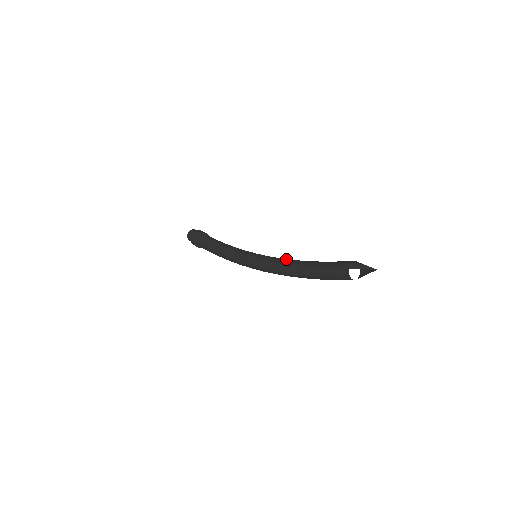
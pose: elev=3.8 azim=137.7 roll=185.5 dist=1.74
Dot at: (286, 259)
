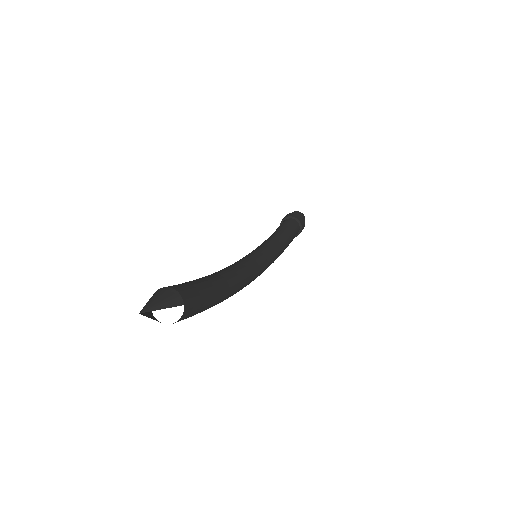
Dot at: (230, 266)
